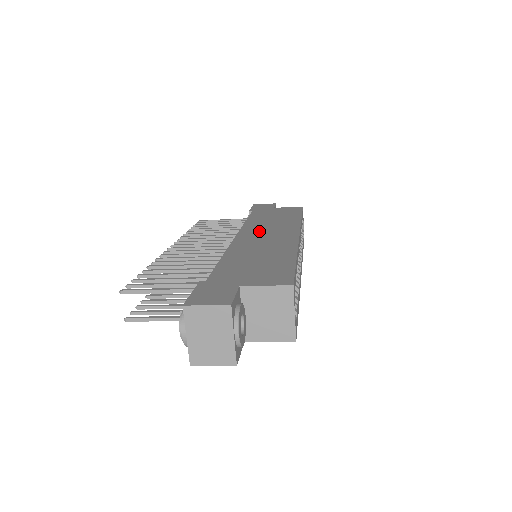
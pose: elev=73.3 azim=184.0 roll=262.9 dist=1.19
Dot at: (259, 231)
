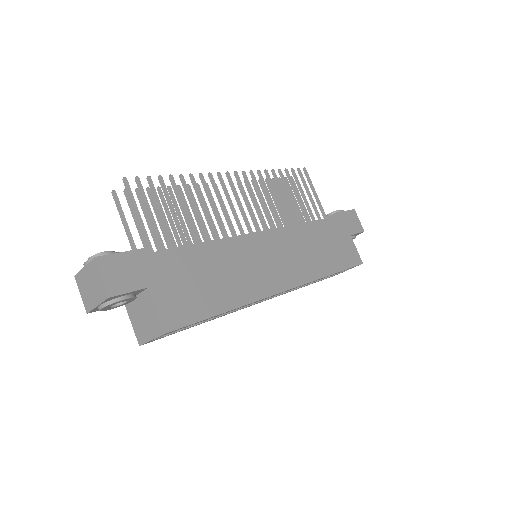
Dot at: (281, 248)
